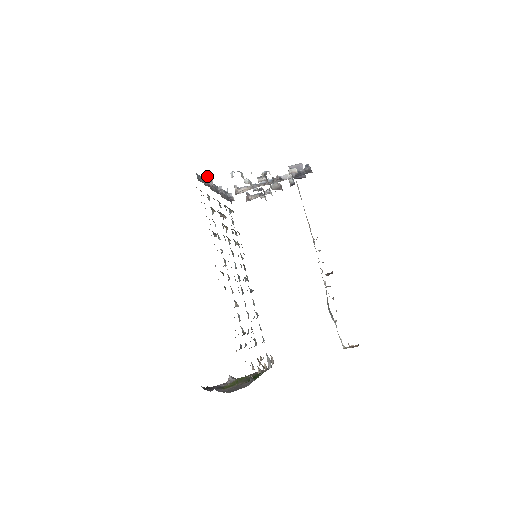
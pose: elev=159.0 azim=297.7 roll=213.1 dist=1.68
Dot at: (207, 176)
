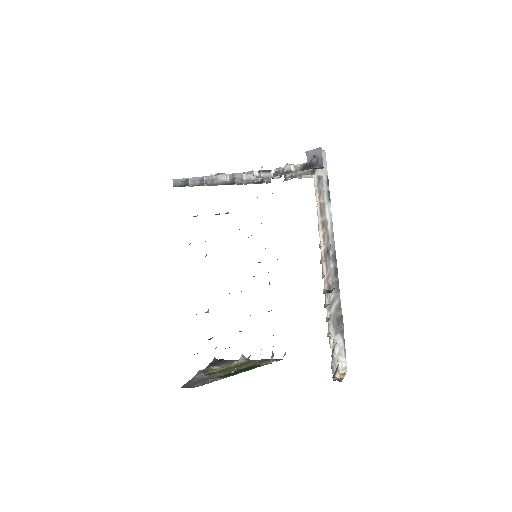
Dot at: (187, 180)
